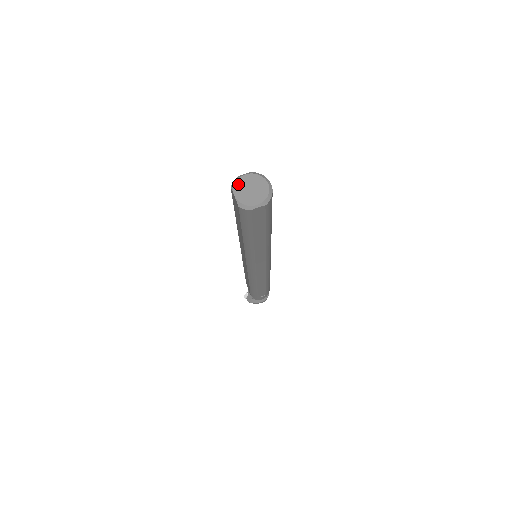
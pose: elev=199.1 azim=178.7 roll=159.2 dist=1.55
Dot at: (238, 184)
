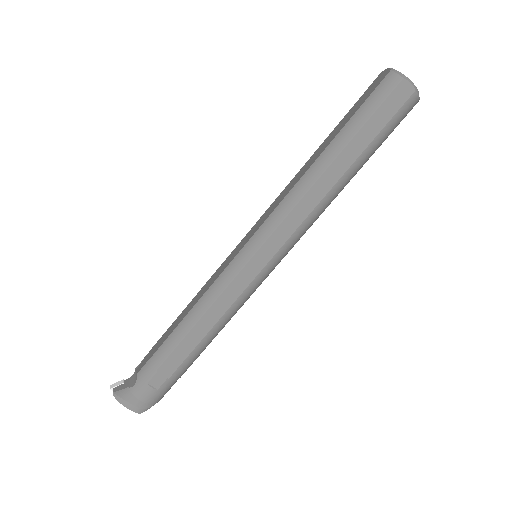
Dot at: occluded
